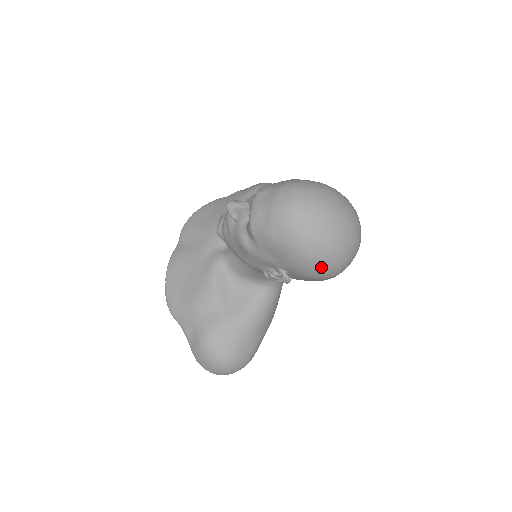
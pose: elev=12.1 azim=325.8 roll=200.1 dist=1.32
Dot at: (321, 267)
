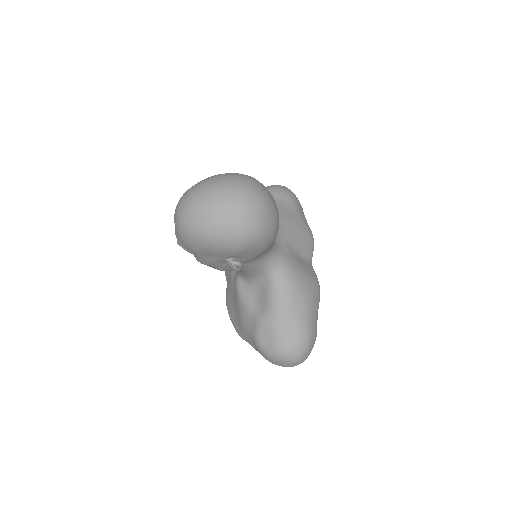
Dot at: (231, 240)
